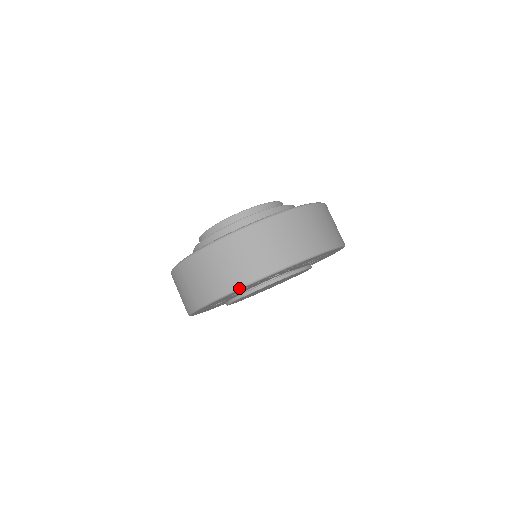
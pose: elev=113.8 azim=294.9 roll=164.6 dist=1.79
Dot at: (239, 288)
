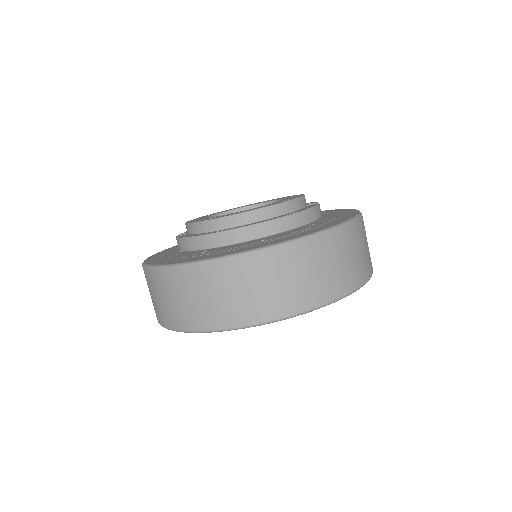
Dot at: (228, 329)
